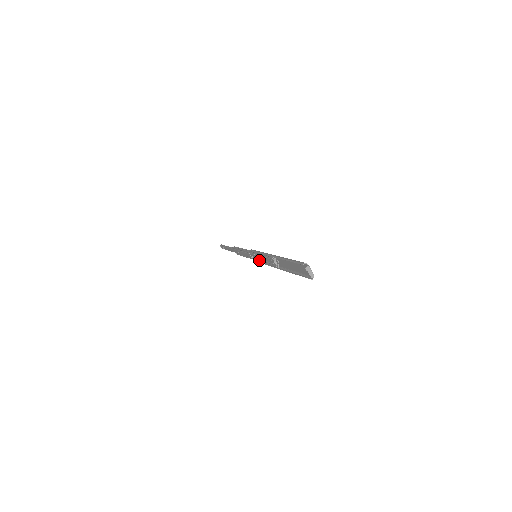
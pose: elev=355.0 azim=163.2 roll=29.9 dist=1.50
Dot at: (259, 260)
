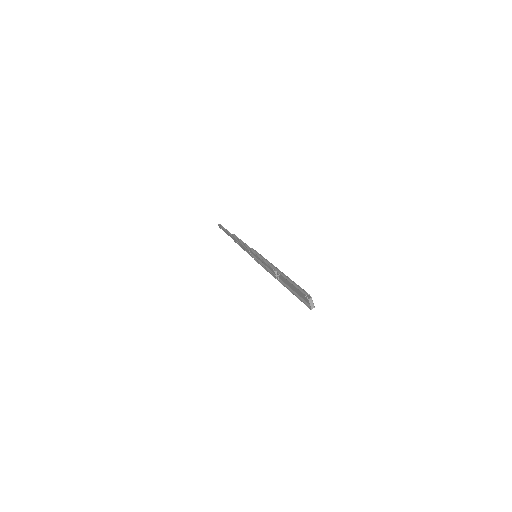
Dot at: (259, 261)
